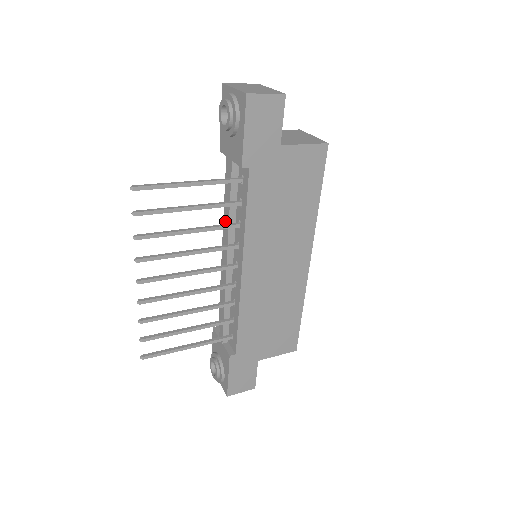
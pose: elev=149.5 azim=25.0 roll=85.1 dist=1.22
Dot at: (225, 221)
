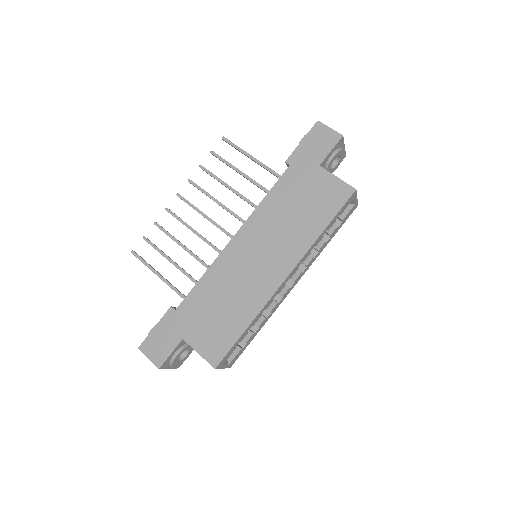
Dot at: occluded
